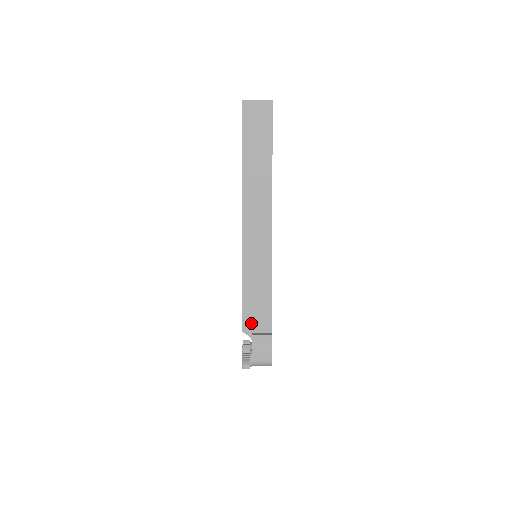
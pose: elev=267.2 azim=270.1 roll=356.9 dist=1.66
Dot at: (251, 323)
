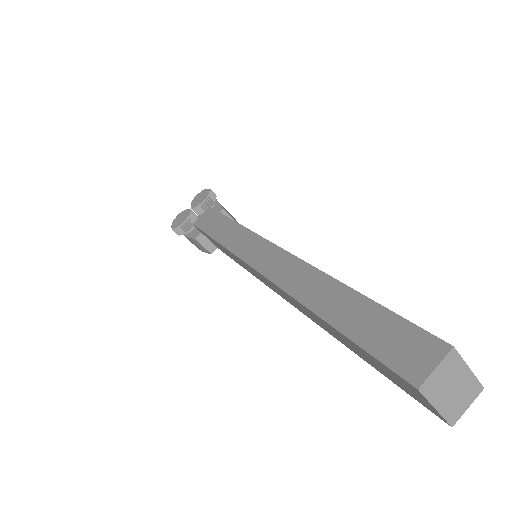
Dot at: (205, 235)
